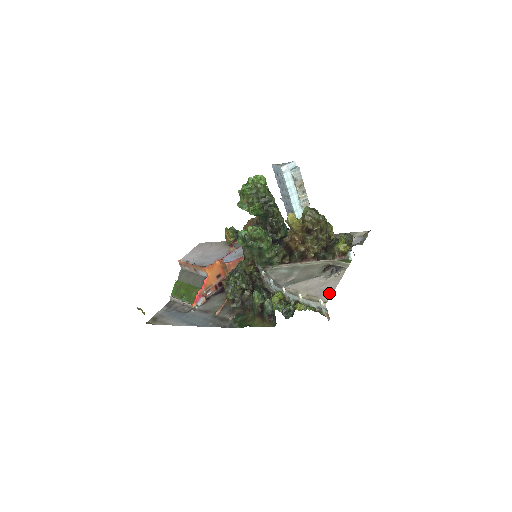
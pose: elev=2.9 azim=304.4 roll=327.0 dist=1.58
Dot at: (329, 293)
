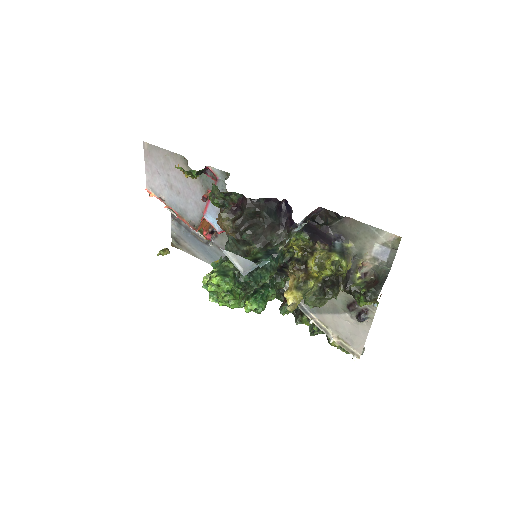
Dot at: (360, 346)
